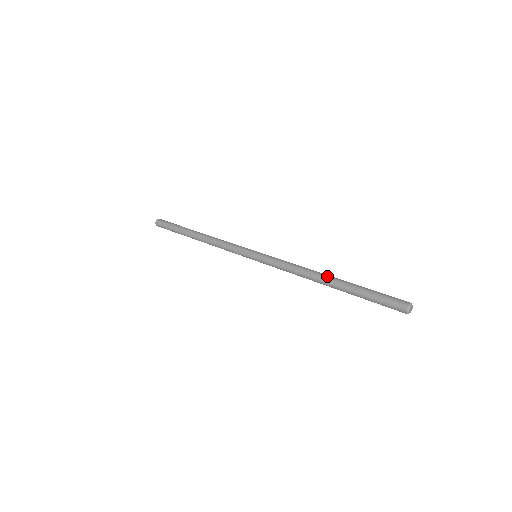
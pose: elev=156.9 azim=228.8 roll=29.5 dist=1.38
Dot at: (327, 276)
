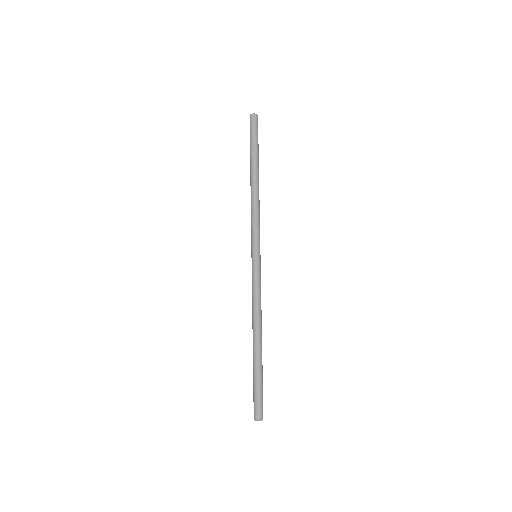
Dot at: (256, 339)
